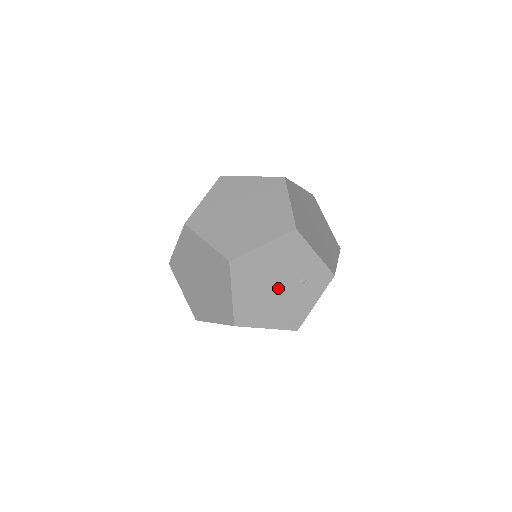
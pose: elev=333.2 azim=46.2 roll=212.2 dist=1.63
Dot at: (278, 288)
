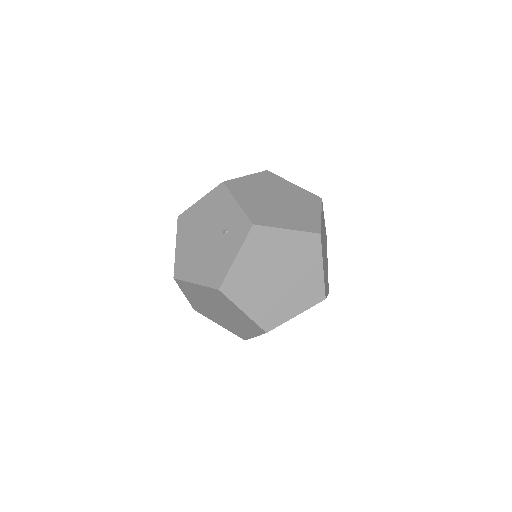
Dot at: (207, 240)
